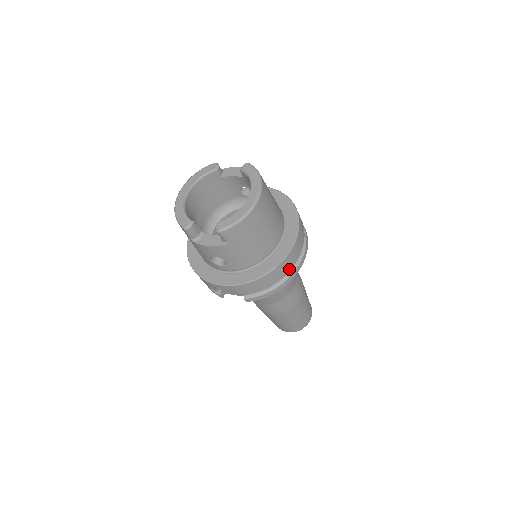
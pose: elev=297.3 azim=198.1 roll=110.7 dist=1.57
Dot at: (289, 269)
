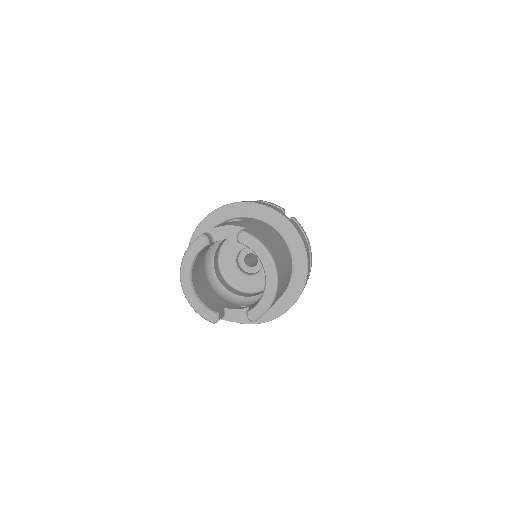
Dot at: (306, 282)
